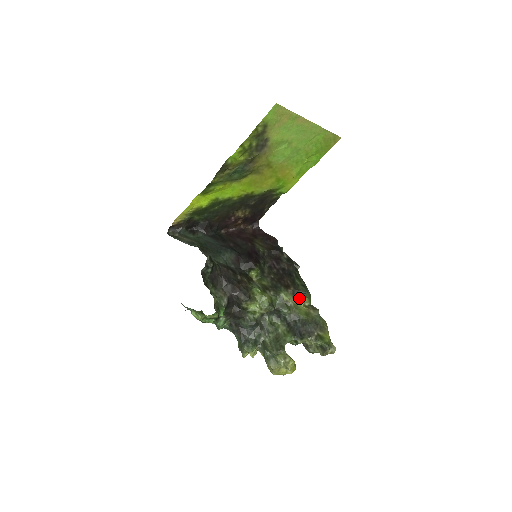
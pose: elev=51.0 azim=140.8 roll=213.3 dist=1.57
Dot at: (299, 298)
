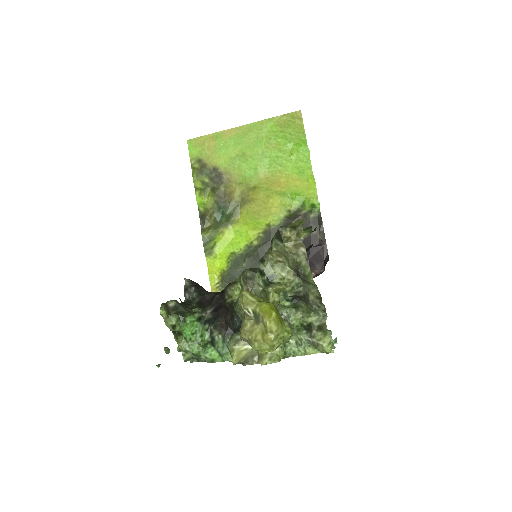
Dot at: occluded
